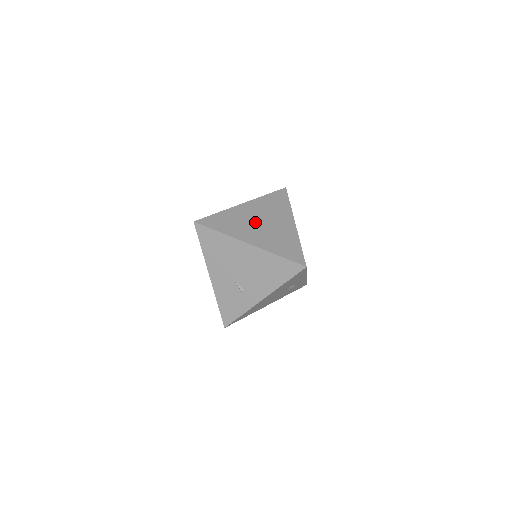
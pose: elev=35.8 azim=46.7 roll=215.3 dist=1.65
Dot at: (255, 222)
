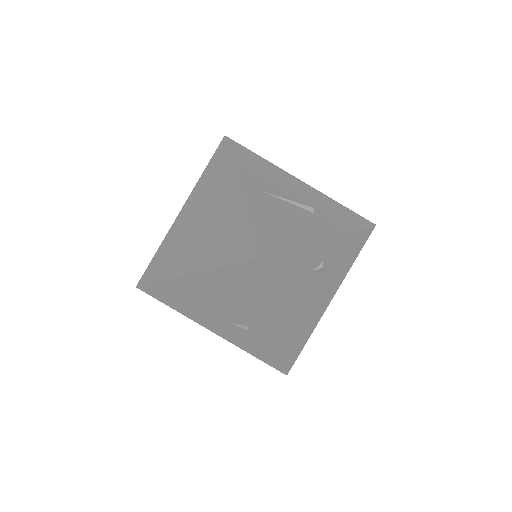
Dot at: (192, 230)
